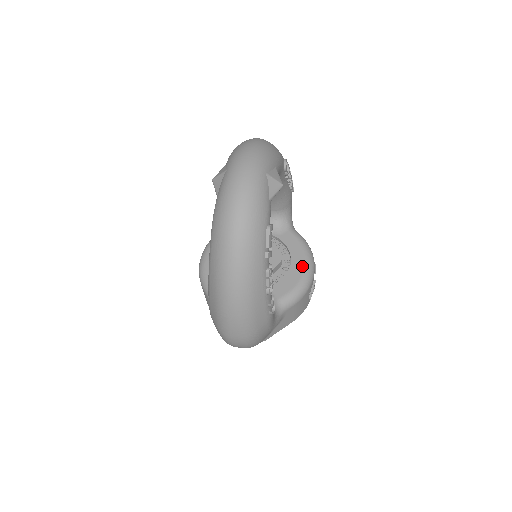
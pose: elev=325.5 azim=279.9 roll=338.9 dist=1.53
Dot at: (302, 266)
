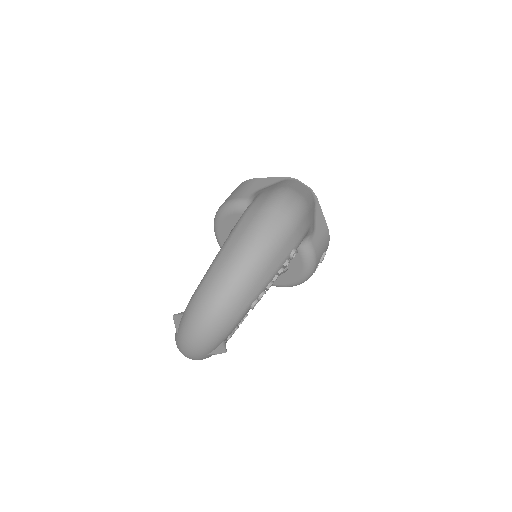
Dot at: (296, 278)
